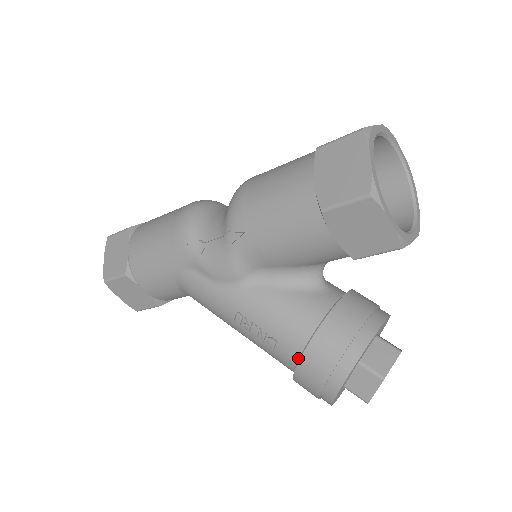
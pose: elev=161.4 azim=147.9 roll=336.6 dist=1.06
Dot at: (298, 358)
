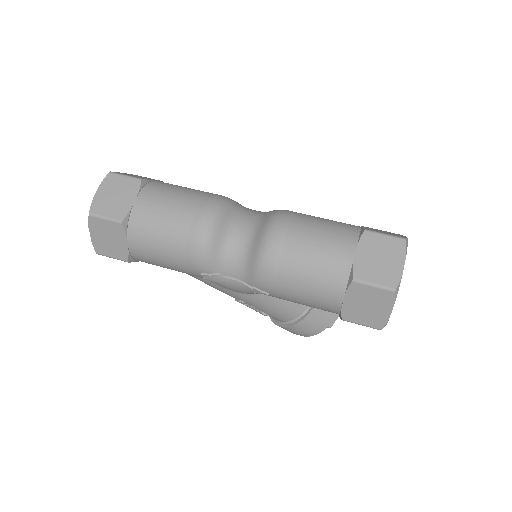
Dot at: (281, 322)
